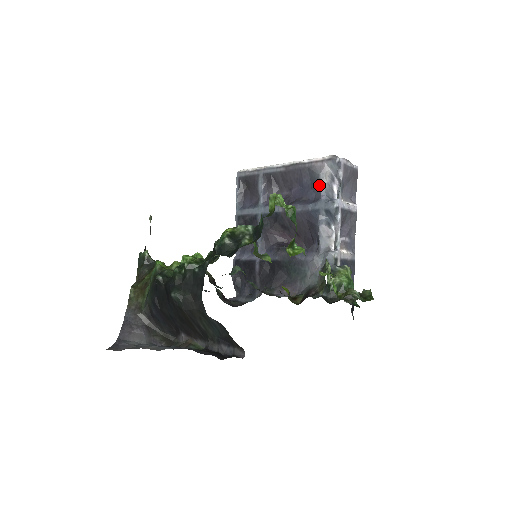
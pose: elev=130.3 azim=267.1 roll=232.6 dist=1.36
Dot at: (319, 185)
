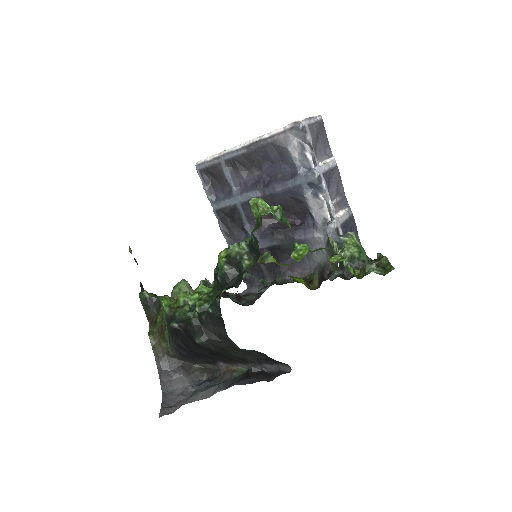
Dot at: (291, 159)
